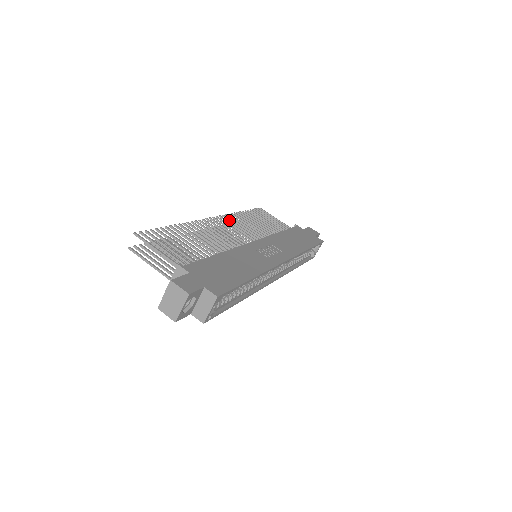
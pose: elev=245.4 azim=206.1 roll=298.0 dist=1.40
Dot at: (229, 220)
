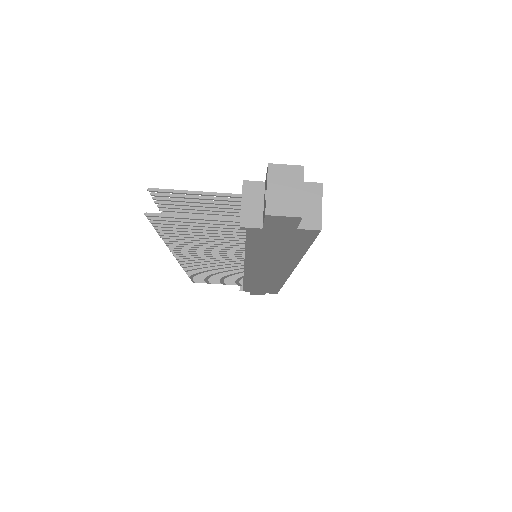
Dot at: occluded
